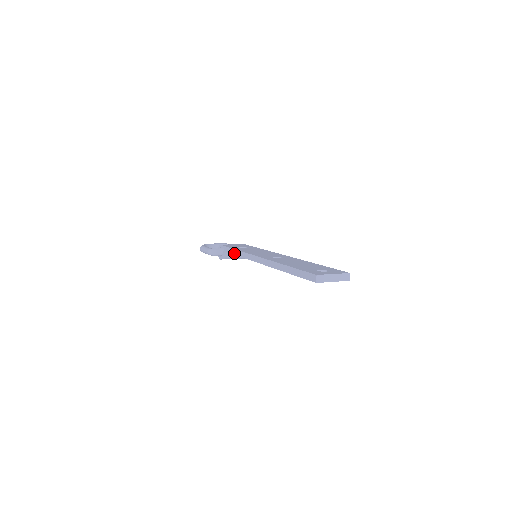
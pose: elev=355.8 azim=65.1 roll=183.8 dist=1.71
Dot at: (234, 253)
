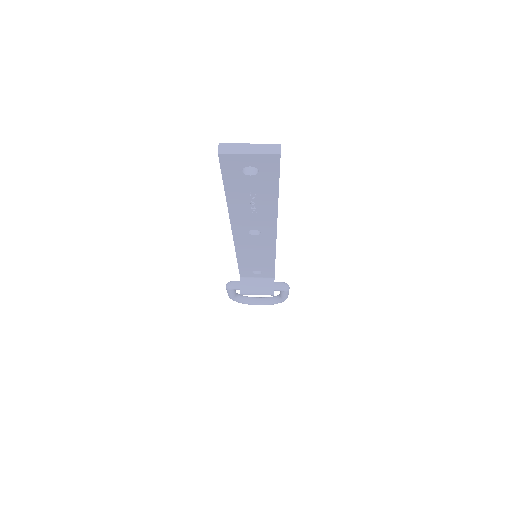
Dot at: occluded
